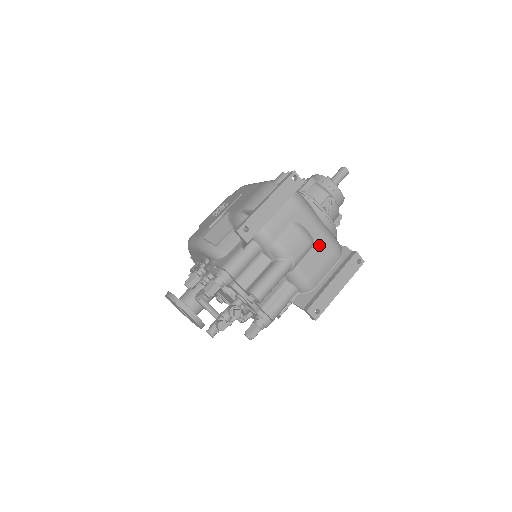
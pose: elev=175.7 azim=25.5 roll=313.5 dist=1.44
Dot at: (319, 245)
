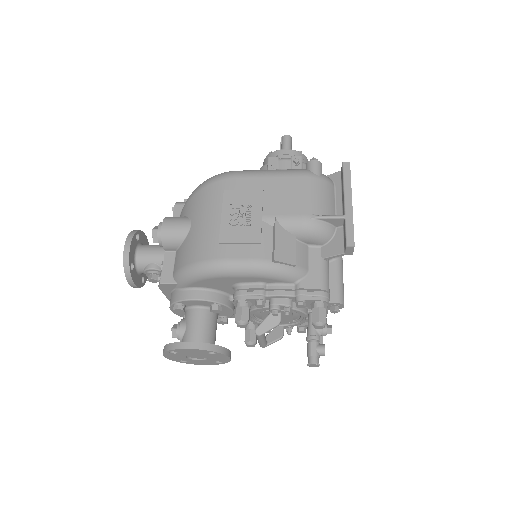
Dot at: occluded
